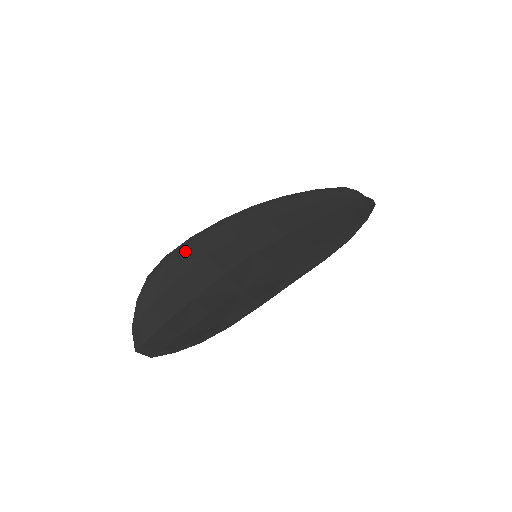
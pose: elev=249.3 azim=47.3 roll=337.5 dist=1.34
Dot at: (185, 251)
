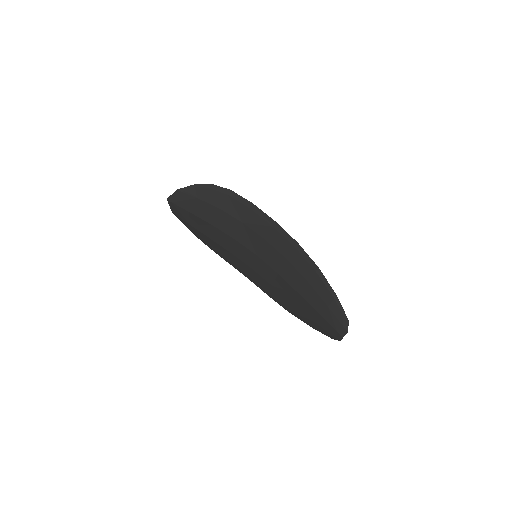
Dot at: (222, 253)
